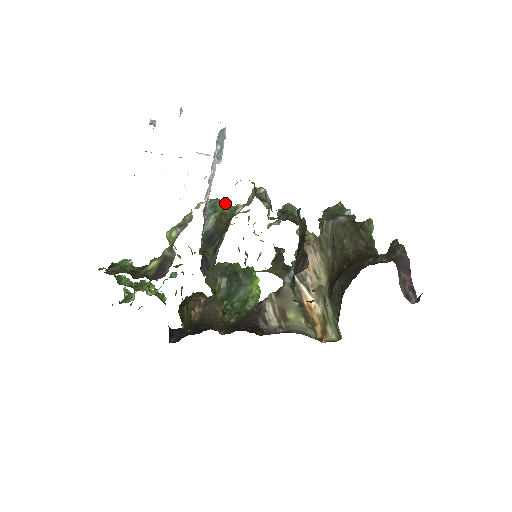
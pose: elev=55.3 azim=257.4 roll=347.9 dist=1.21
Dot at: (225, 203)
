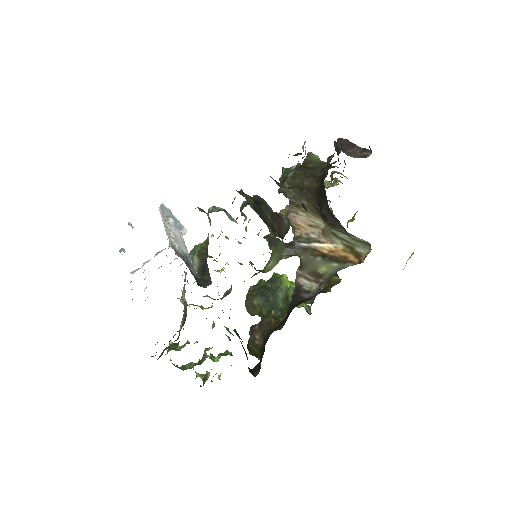
Dot at: (199, 243)
